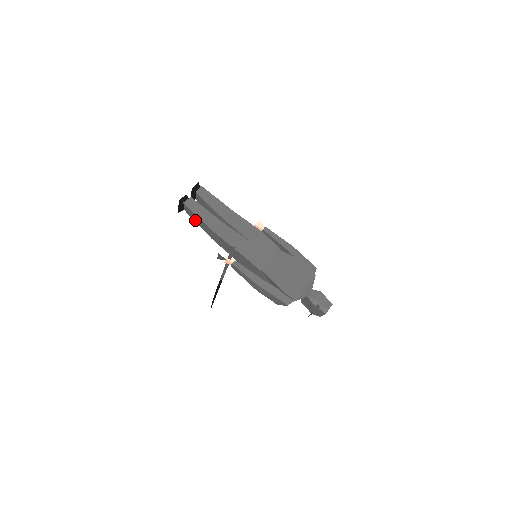
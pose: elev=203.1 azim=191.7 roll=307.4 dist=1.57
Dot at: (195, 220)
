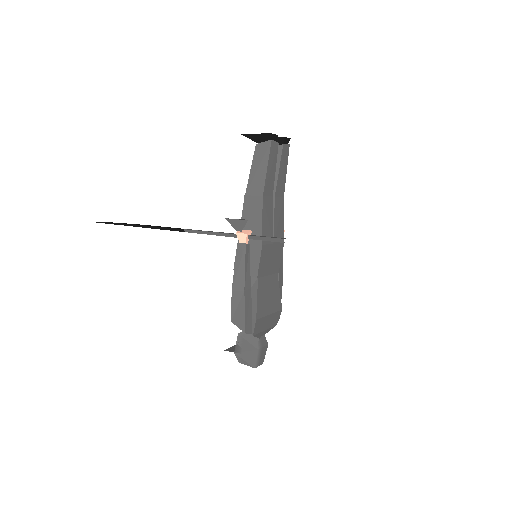
Dot at: (255, 164)
